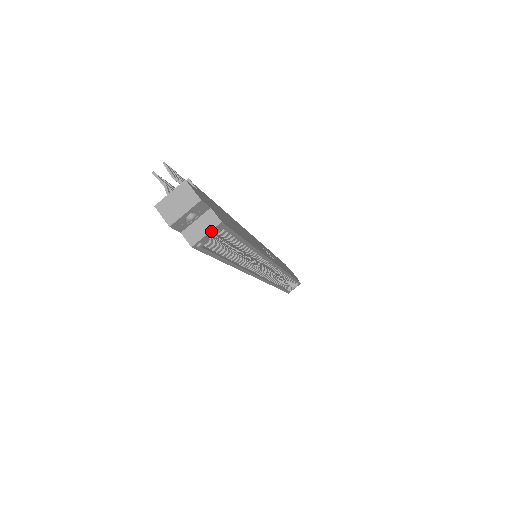
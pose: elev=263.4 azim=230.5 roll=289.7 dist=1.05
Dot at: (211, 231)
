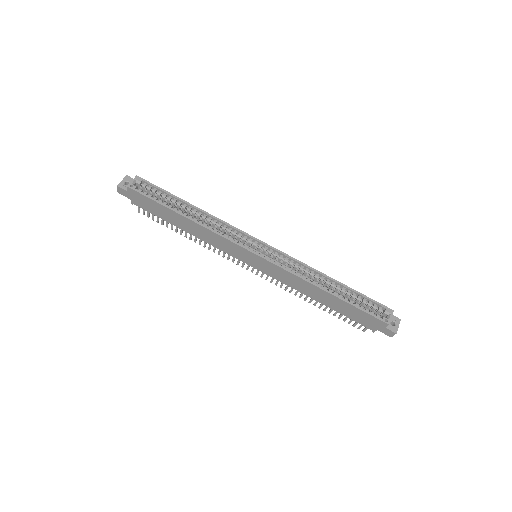
Dot at: (134, 180)
